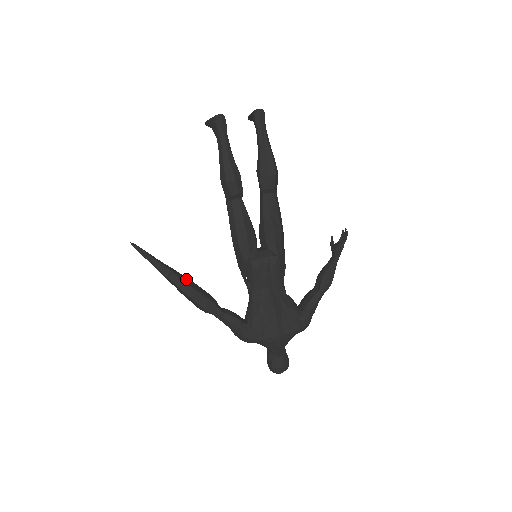
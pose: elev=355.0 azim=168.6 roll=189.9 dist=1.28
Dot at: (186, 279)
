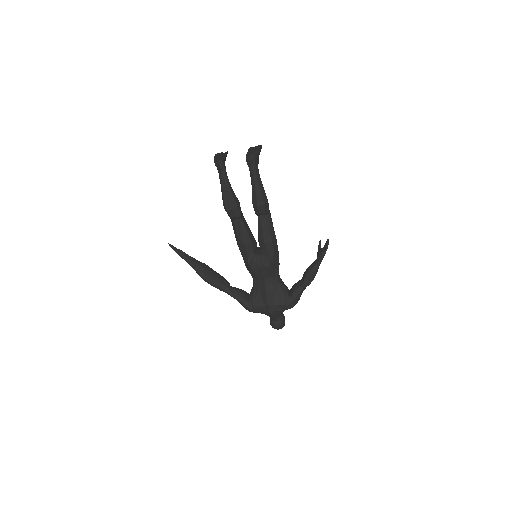
Dot at: (205, 271)
